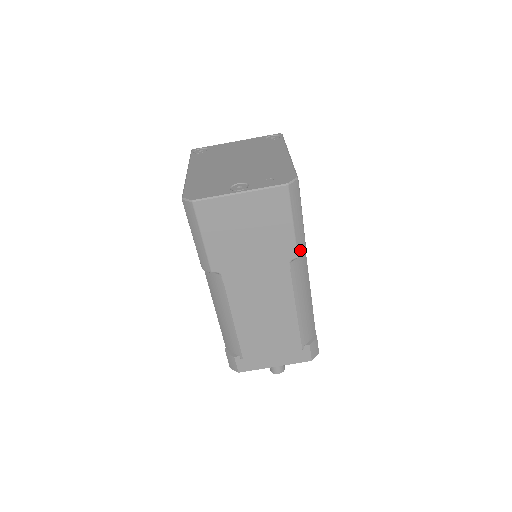
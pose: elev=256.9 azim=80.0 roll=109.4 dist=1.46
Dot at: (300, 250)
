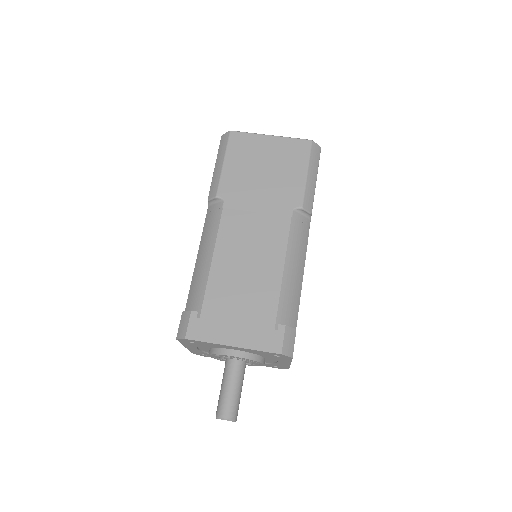
Dot at: (306, 204)
